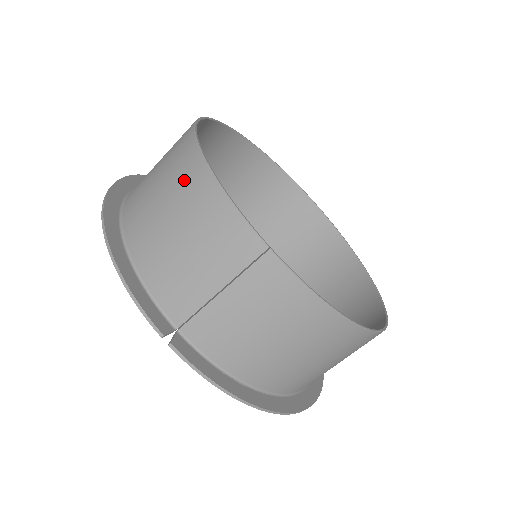
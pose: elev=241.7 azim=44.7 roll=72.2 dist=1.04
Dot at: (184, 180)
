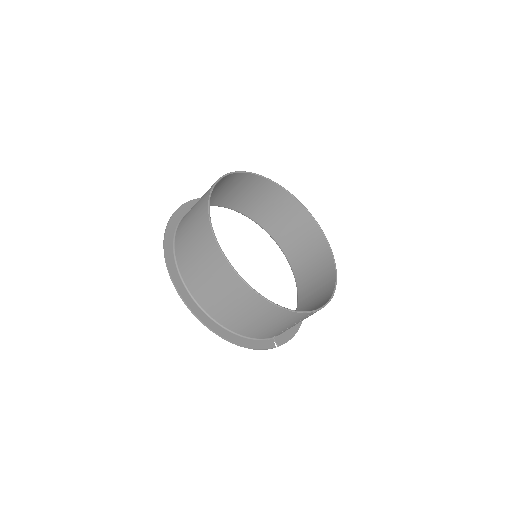
Dot at: (261, 310)
